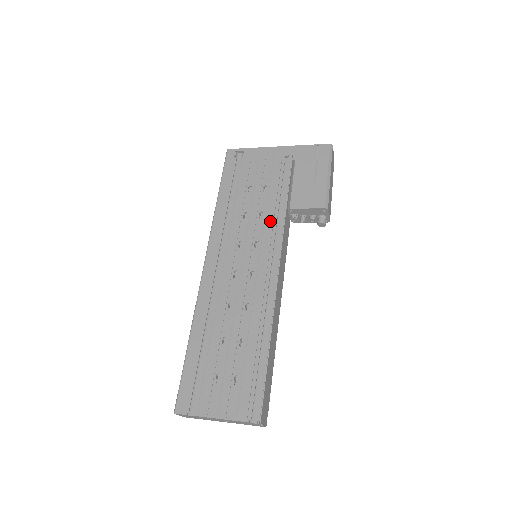
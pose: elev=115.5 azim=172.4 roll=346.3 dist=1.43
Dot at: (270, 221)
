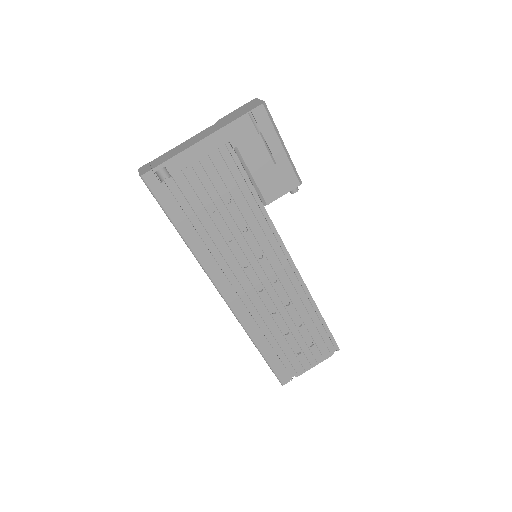
Dot at: (257, 228)
